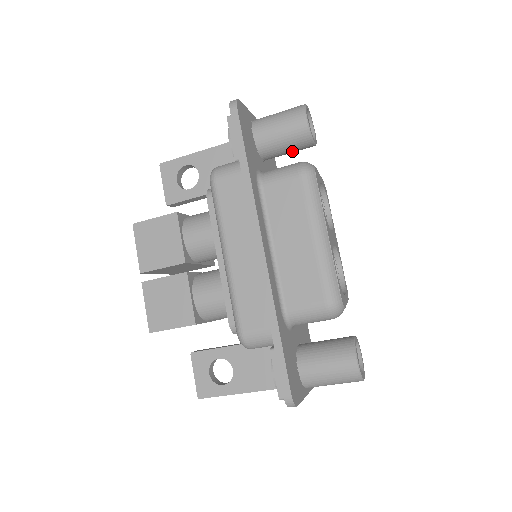
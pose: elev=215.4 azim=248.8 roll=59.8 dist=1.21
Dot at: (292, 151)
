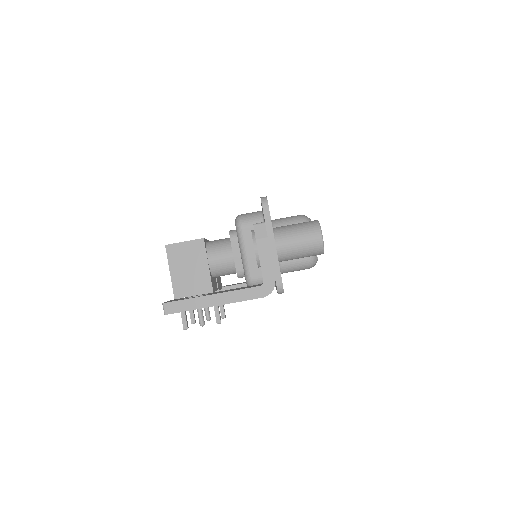
Dot at: occluded
